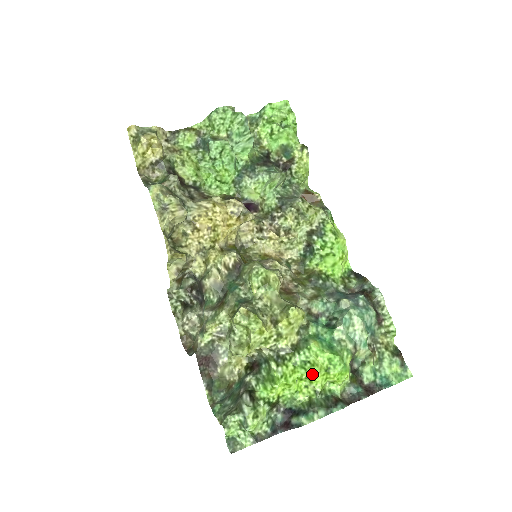
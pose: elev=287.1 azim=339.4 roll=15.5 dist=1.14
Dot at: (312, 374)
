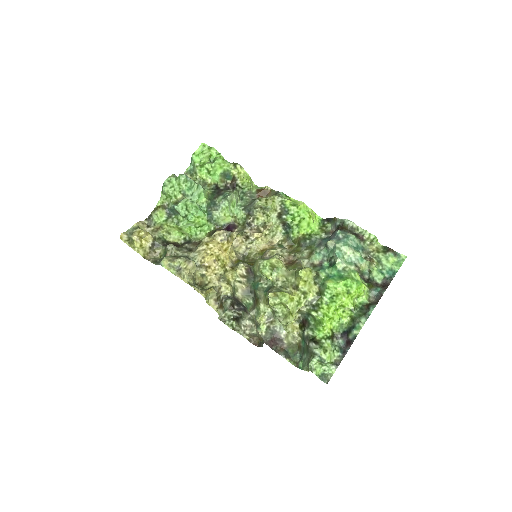
Dot at: (341, 301)
